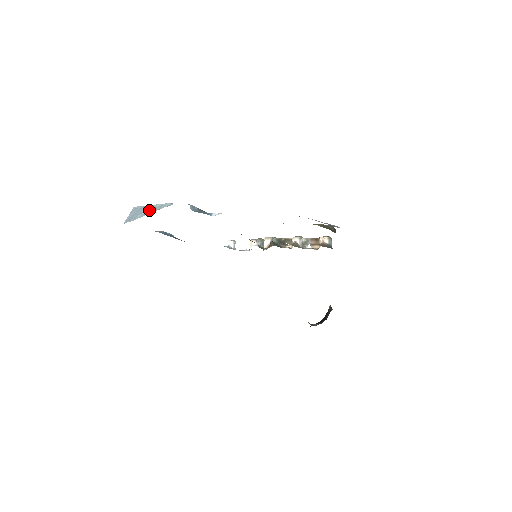
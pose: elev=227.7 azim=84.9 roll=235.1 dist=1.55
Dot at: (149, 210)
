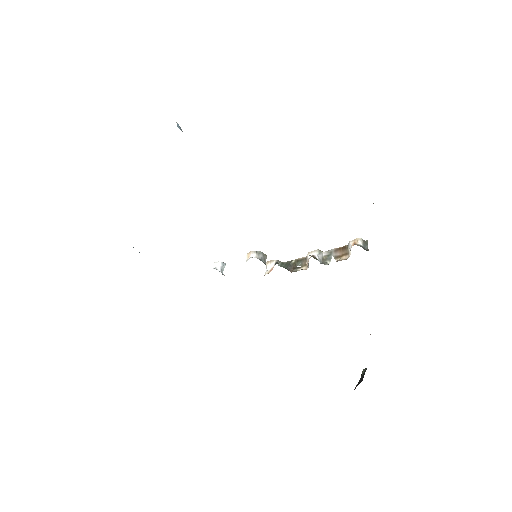
Dot at: occluded
